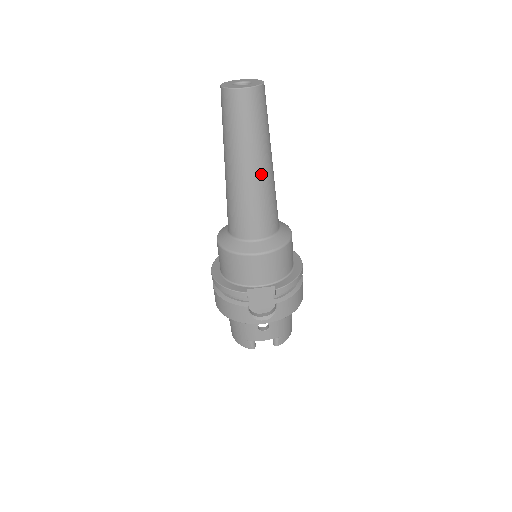
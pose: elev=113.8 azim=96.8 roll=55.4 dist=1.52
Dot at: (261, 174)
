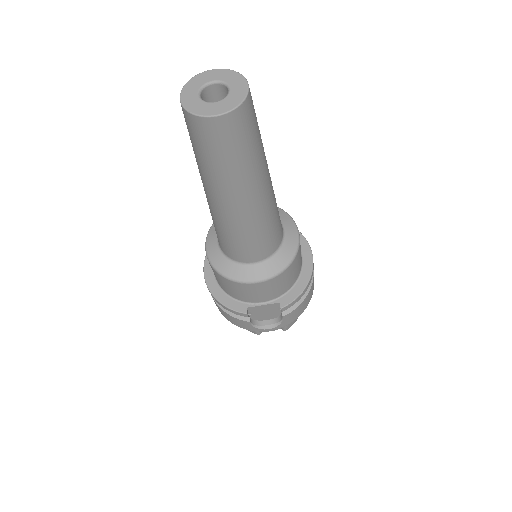
Dot at: (254, 204)
